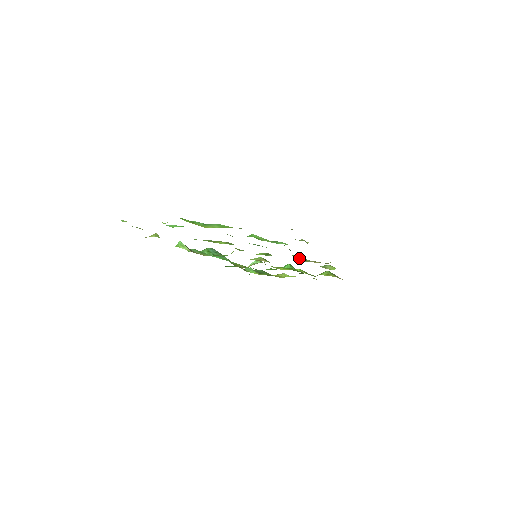
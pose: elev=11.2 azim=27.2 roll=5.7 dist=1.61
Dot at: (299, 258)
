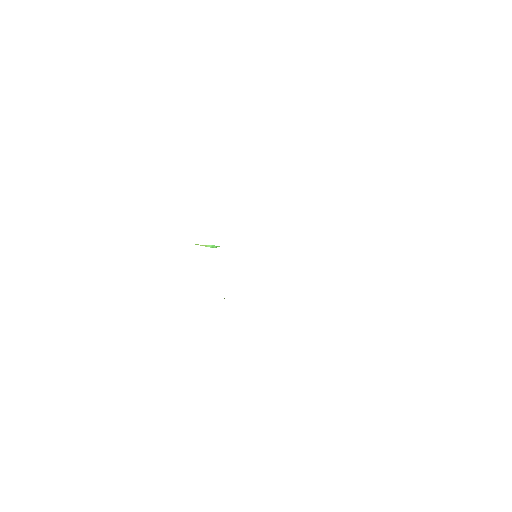
Dot at: occluded
